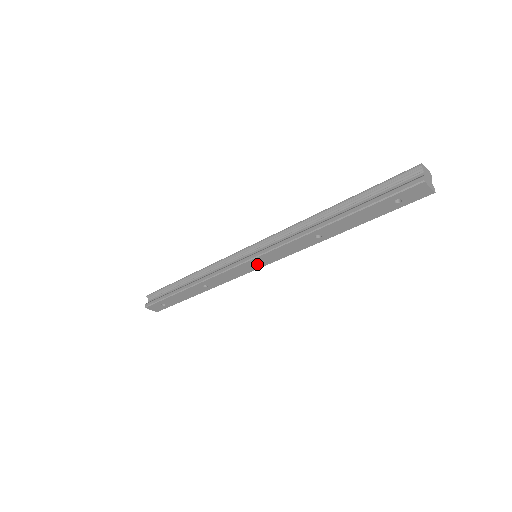
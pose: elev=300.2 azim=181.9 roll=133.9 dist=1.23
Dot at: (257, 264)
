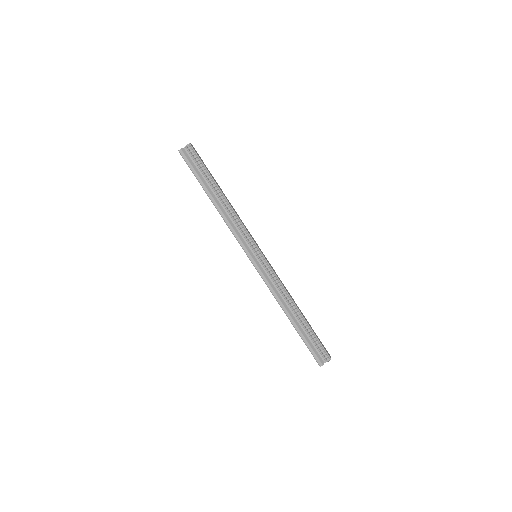
Dot at: occluded
